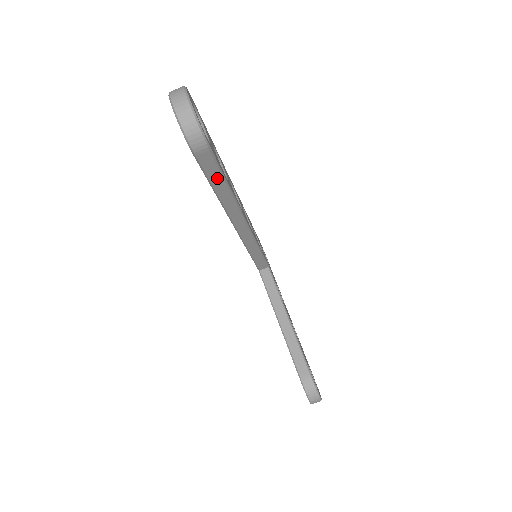
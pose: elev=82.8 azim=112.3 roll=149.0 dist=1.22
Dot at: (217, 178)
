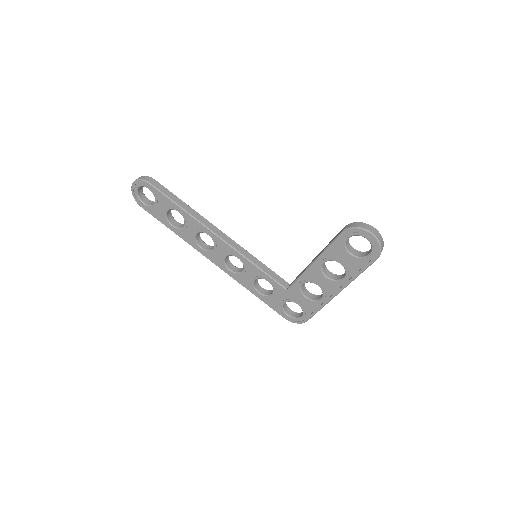
Dot at: (173, 197)
